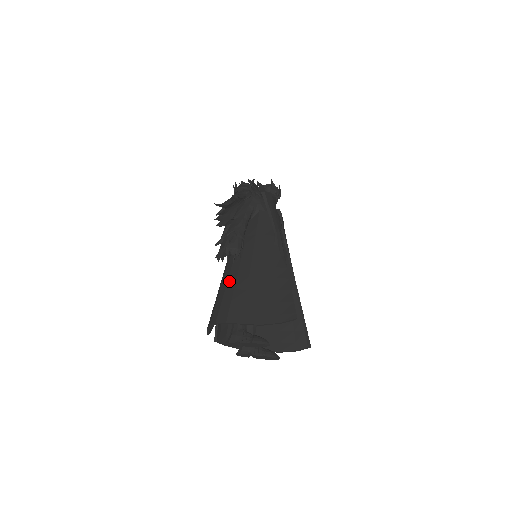
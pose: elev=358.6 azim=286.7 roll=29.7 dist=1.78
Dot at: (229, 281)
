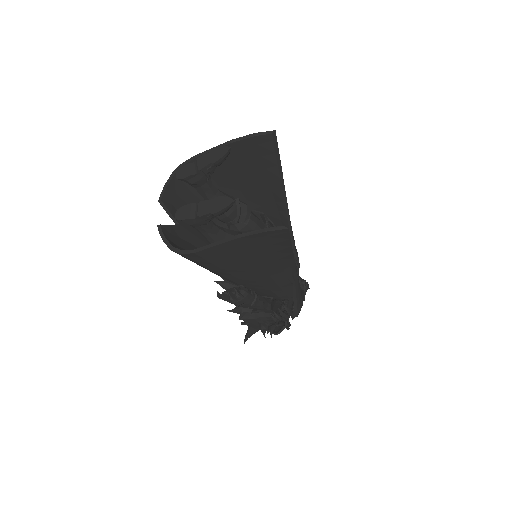
Dot at: occluded
